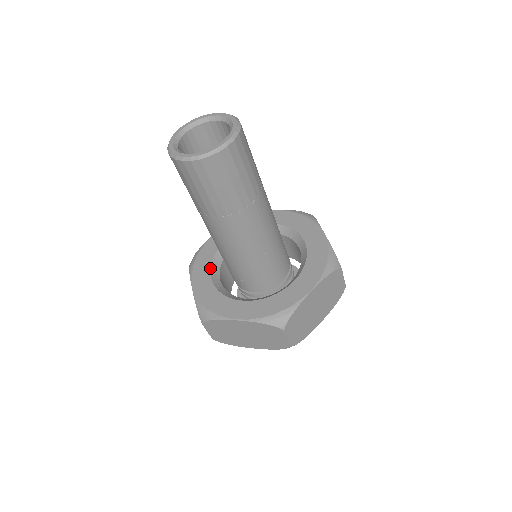
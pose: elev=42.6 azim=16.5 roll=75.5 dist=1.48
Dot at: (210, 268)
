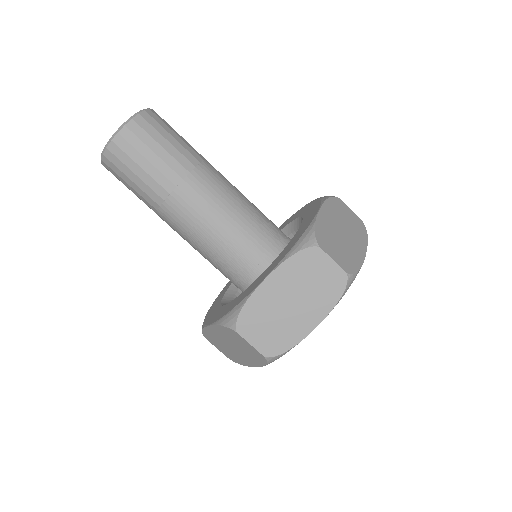
Dot at: (220, 305)
